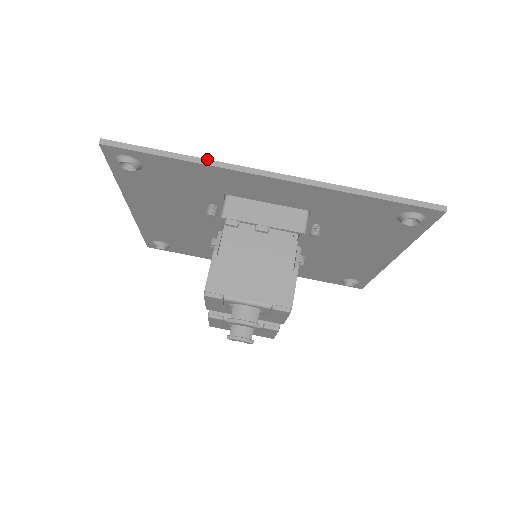
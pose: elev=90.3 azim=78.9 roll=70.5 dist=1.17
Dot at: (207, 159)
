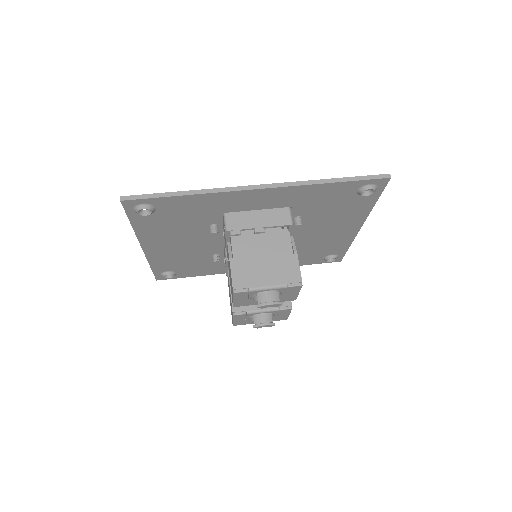
Dot at: (207, 189)
